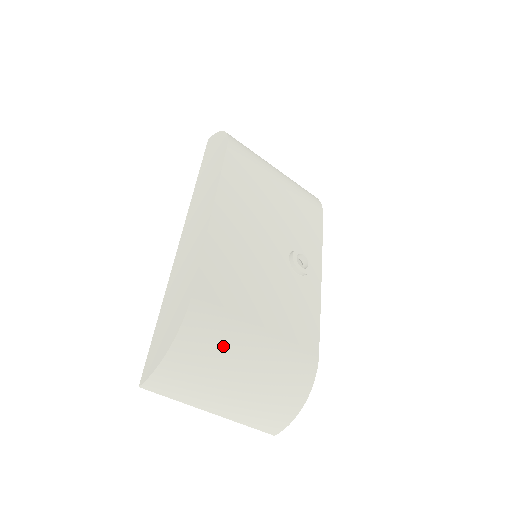
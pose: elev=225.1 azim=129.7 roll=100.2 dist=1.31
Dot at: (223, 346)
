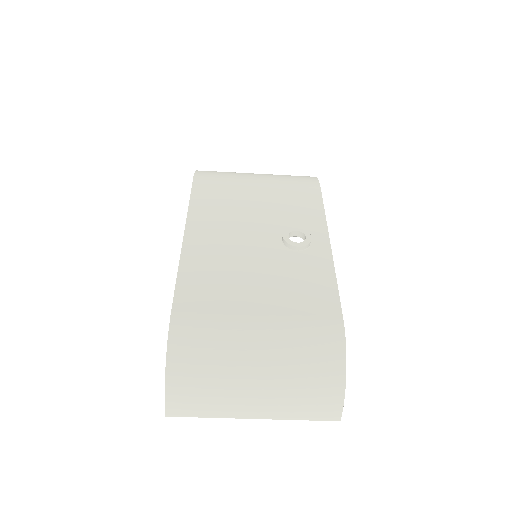
Dot at: (219, 346)
